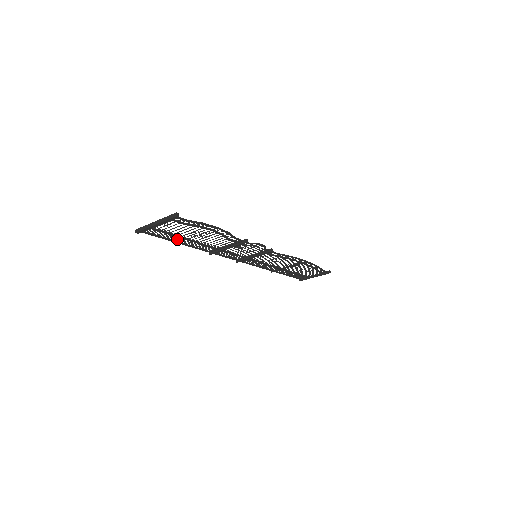
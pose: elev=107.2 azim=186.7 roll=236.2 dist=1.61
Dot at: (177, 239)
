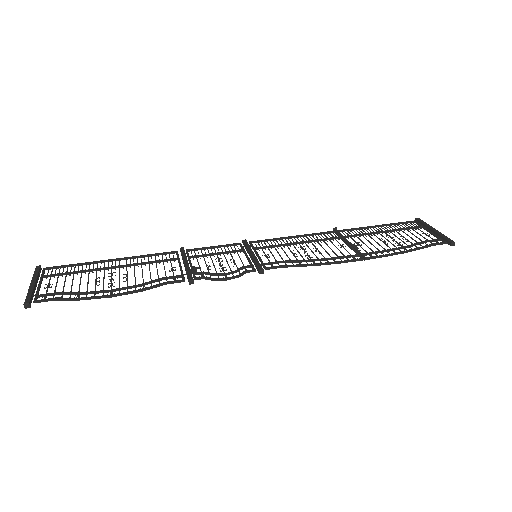
Dot at: occluded
